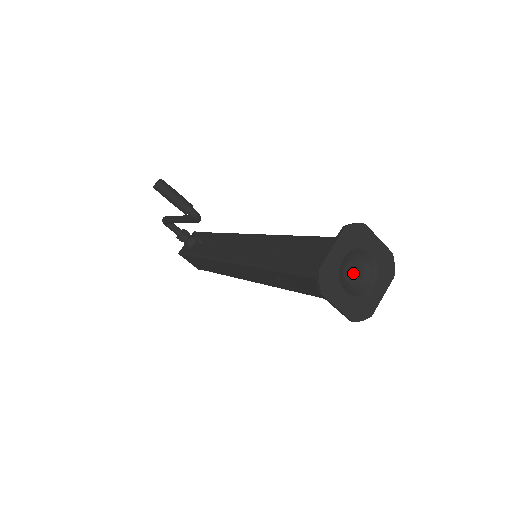
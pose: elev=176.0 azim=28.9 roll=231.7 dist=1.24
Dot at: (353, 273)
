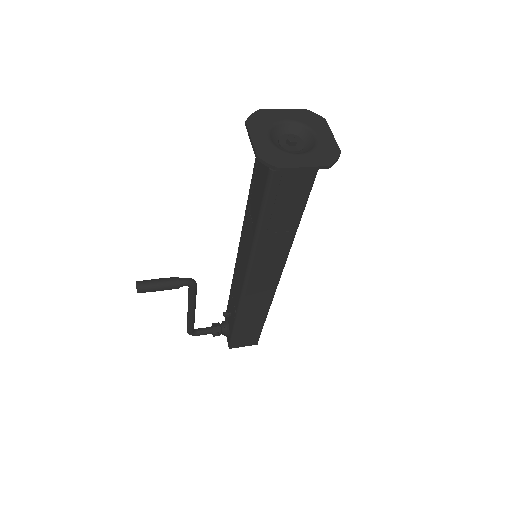
Dot at: (289, 141)
